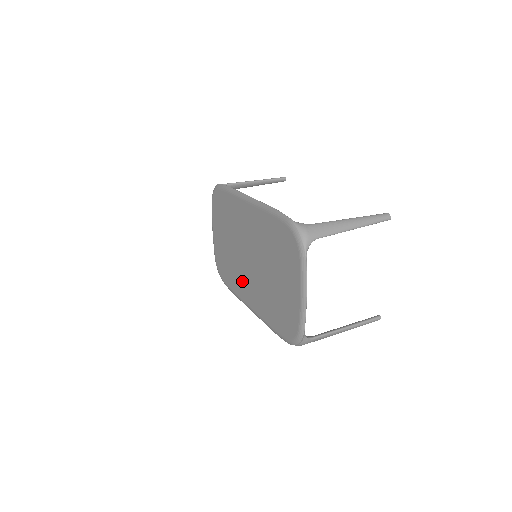
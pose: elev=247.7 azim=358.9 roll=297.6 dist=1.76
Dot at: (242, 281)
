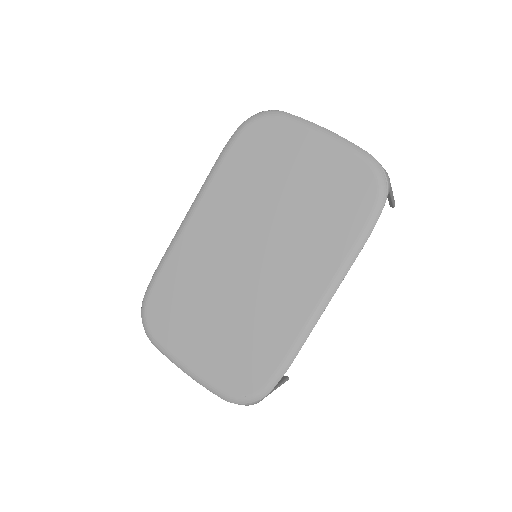
Dot at: (278, 302)
